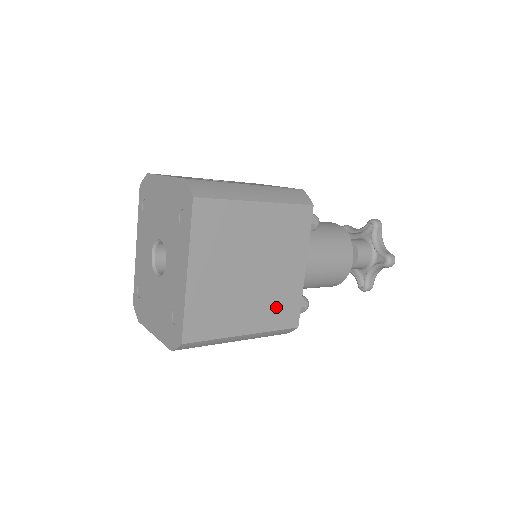
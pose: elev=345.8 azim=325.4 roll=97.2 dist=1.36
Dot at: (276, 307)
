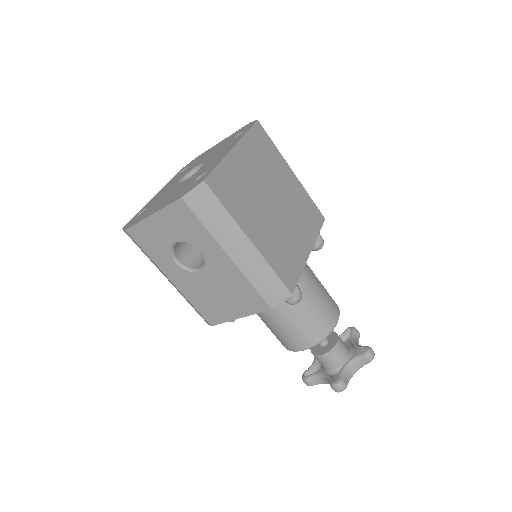
Dot at: (281, 252)
